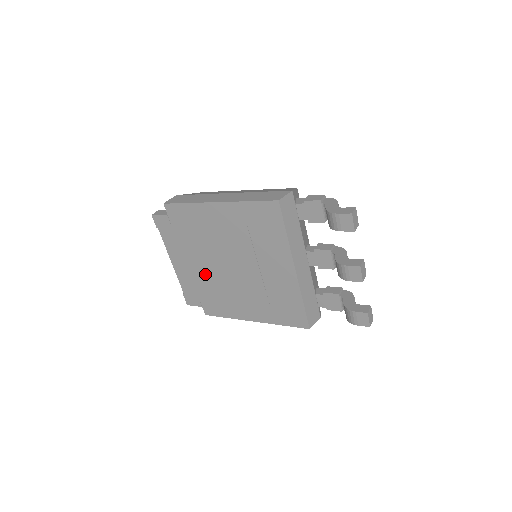
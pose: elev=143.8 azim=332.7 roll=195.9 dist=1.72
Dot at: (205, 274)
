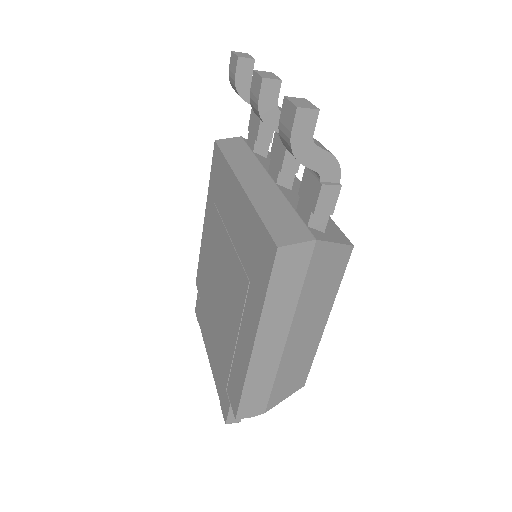
Dot at: (219, 331)
